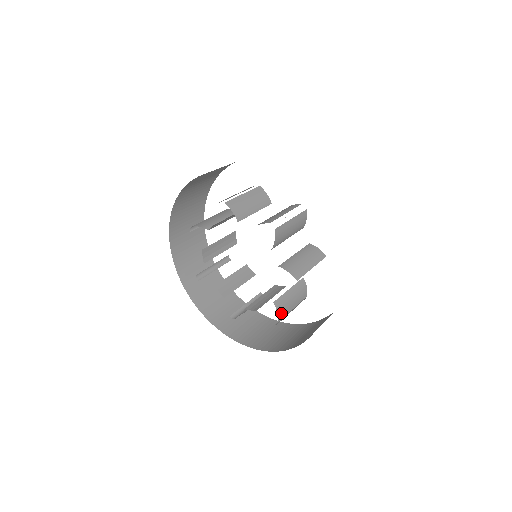
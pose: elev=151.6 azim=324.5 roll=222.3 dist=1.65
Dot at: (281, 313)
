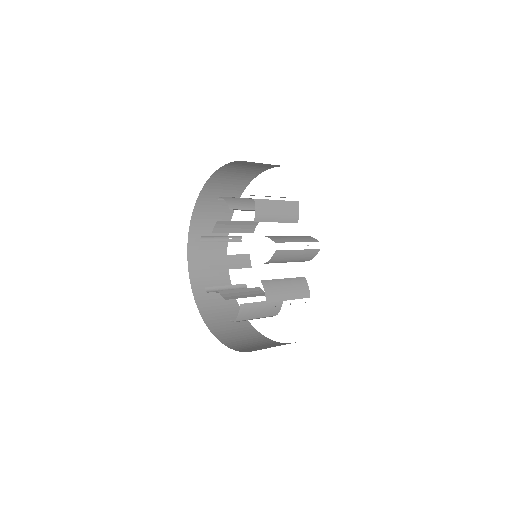
Dot at: (242, 316)
